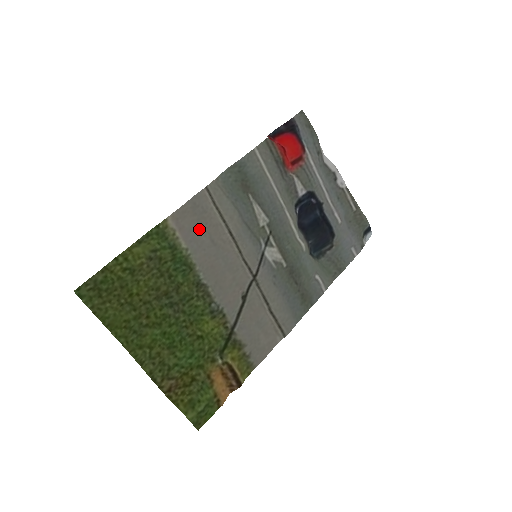
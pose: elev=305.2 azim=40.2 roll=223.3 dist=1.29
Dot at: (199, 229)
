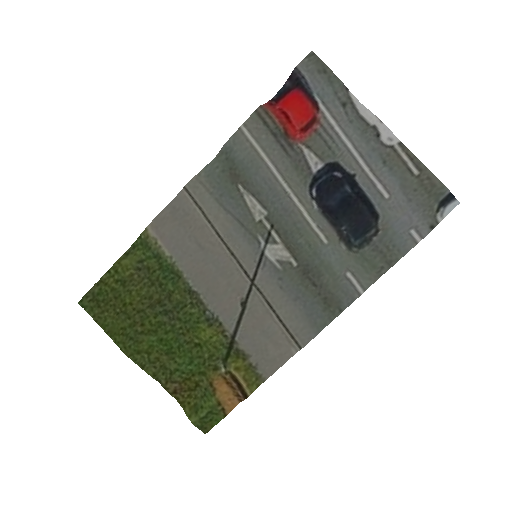
Dot at: (182, 234)
